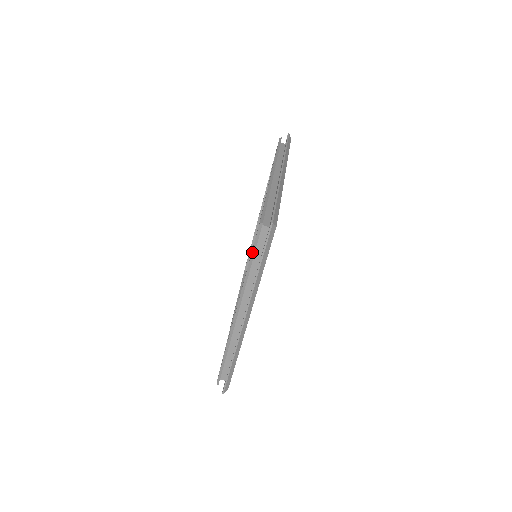
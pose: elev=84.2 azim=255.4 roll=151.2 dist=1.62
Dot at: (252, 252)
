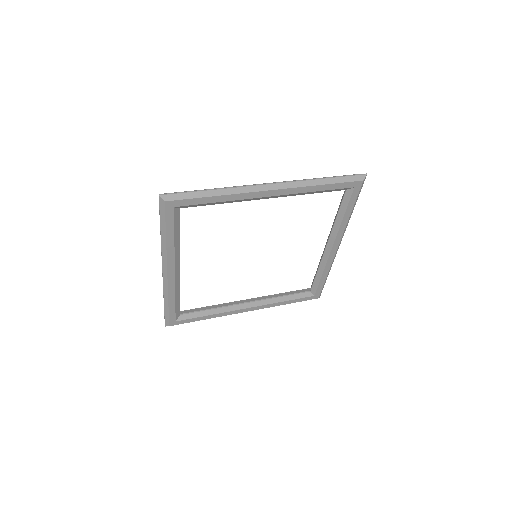
Dot at: occluded
